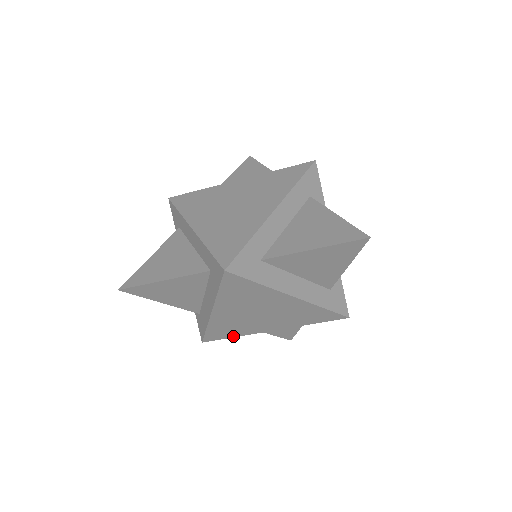
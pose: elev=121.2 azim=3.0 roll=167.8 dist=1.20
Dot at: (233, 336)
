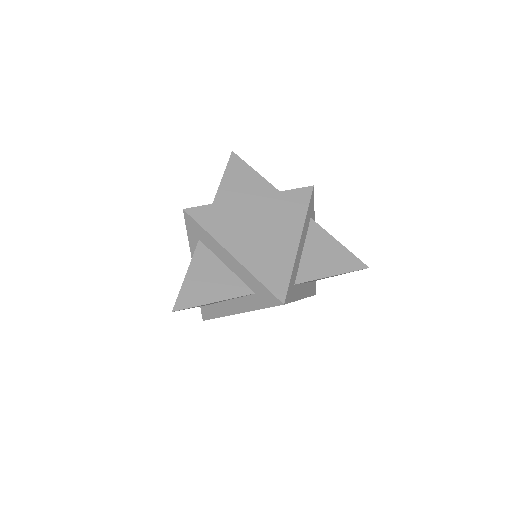
Dot at: occluded
